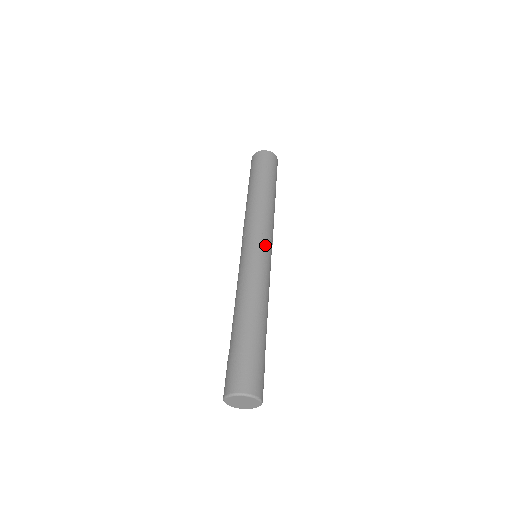
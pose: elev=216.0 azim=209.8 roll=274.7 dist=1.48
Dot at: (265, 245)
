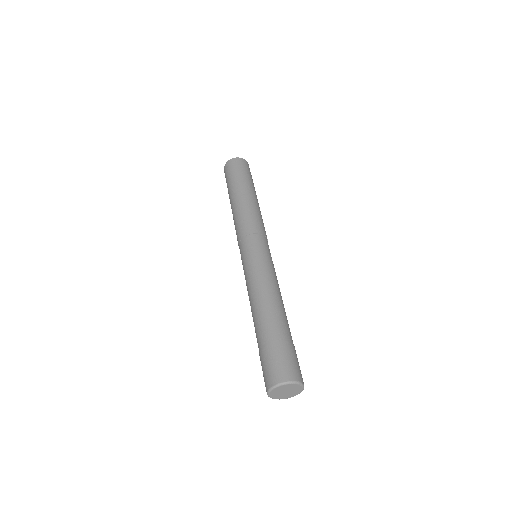
Dot at: (263, 243)
